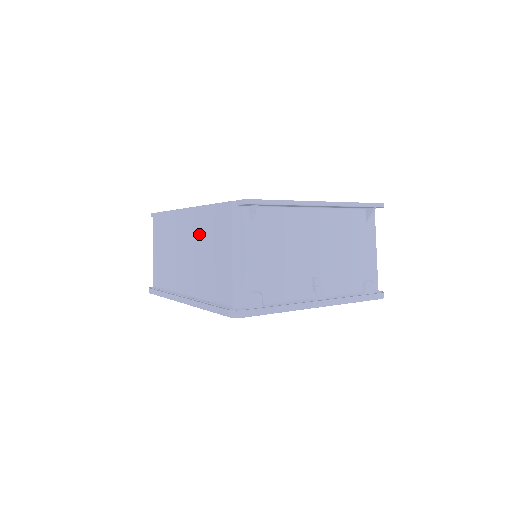
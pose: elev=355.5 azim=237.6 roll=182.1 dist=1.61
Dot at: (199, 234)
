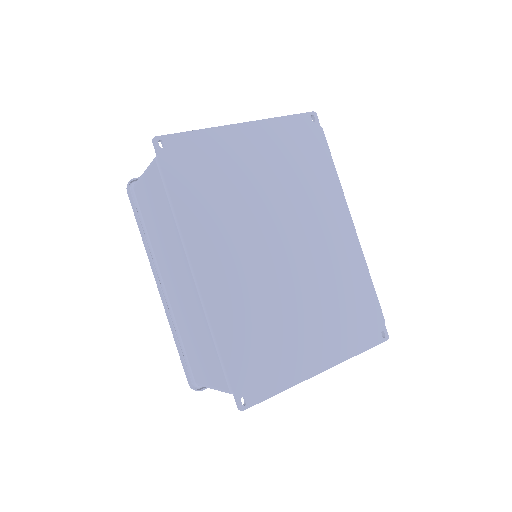
Dot at: (194, 316)
